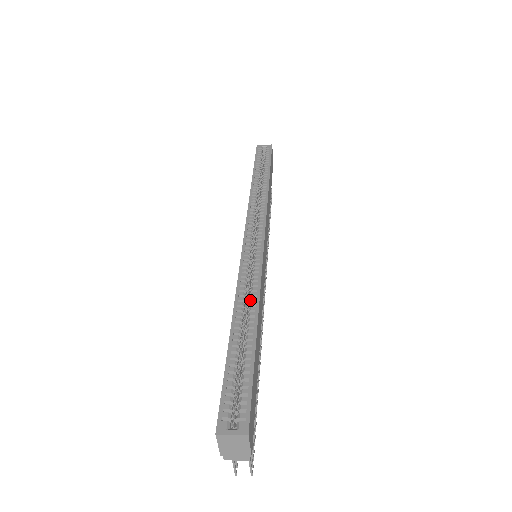
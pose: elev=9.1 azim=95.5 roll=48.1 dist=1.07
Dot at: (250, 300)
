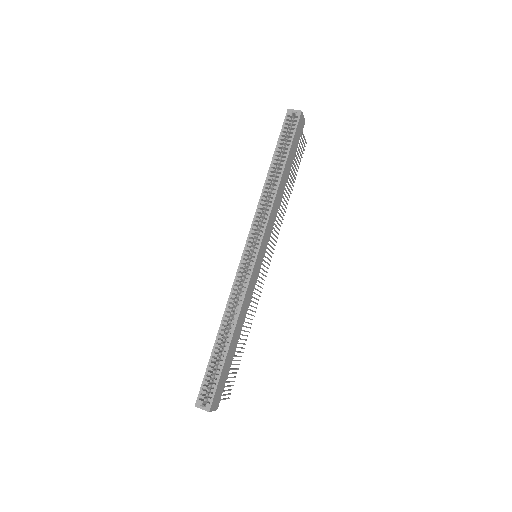
Dot at: occluded
